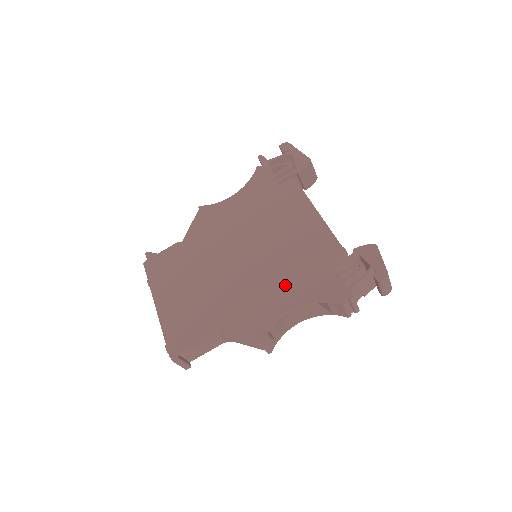
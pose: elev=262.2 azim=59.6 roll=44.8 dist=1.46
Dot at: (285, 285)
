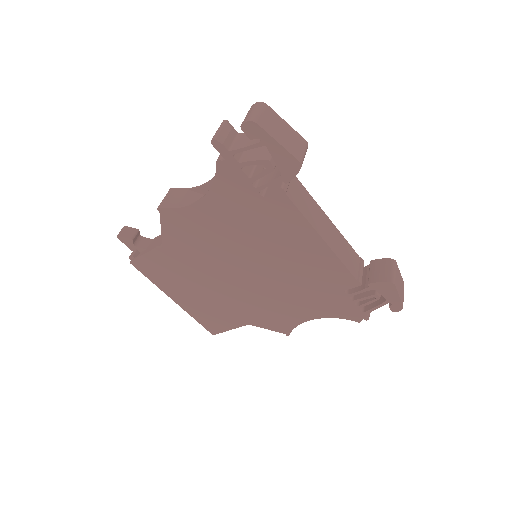
Dot at: (301, 303)
